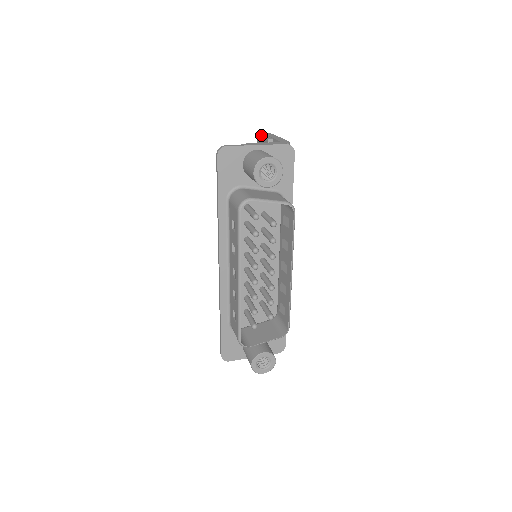
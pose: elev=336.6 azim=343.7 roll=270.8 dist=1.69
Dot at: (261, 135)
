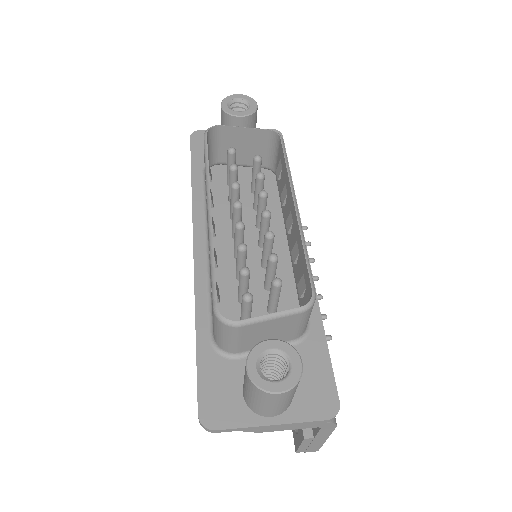
Dot at: occluded
